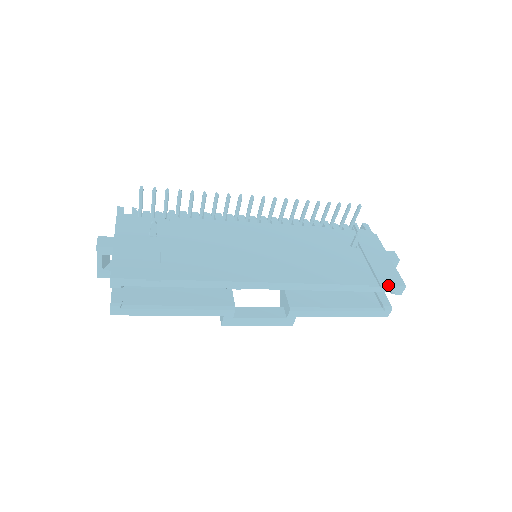
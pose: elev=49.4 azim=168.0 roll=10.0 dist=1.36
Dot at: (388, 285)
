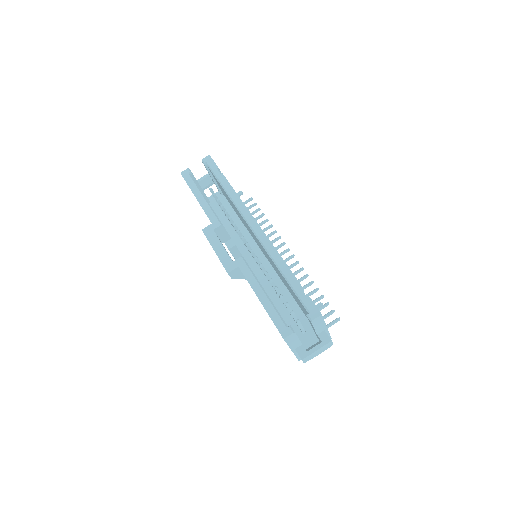
Dot at: occluded
